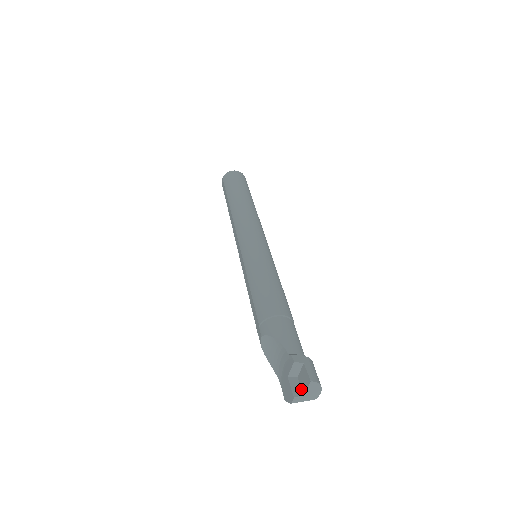
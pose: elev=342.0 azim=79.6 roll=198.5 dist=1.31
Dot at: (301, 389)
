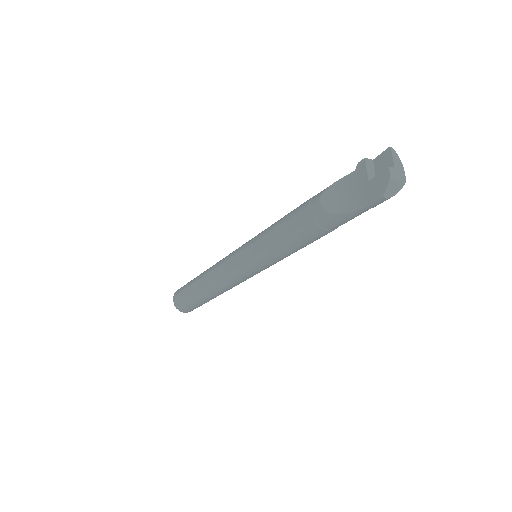
Dot at: occluded
